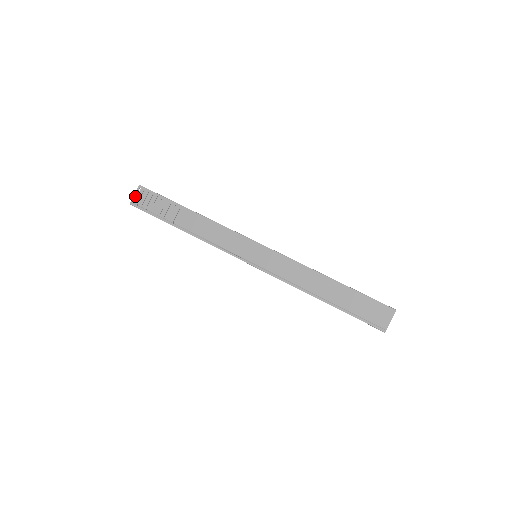
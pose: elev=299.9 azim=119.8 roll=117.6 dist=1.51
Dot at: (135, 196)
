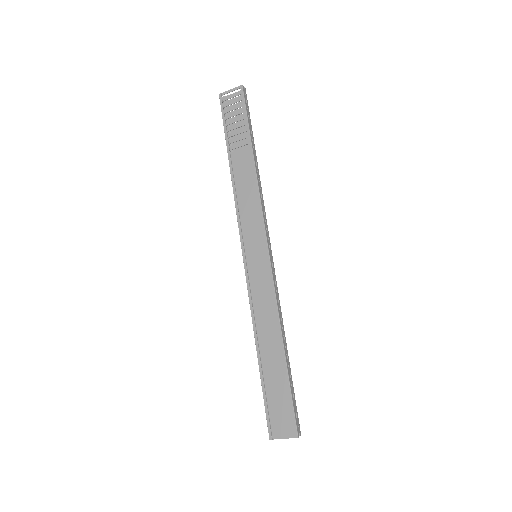
Dot at: (229, 92)
